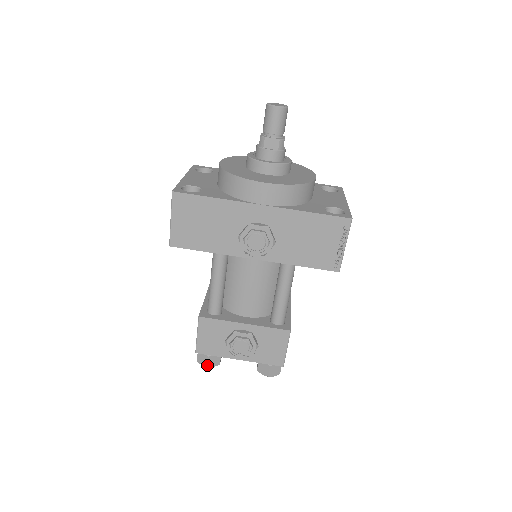
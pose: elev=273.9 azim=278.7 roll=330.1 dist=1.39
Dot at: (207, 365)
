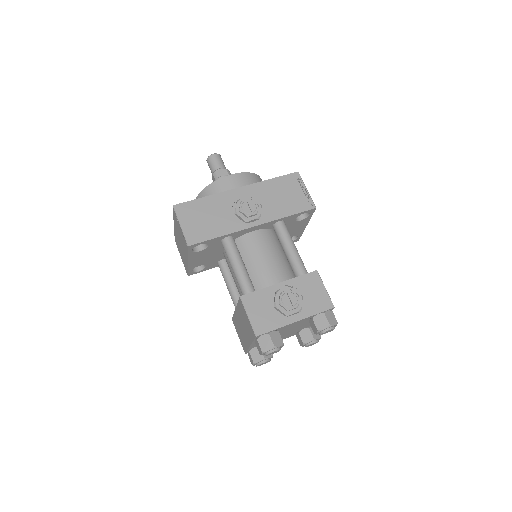
Dot at: (273, 344)
